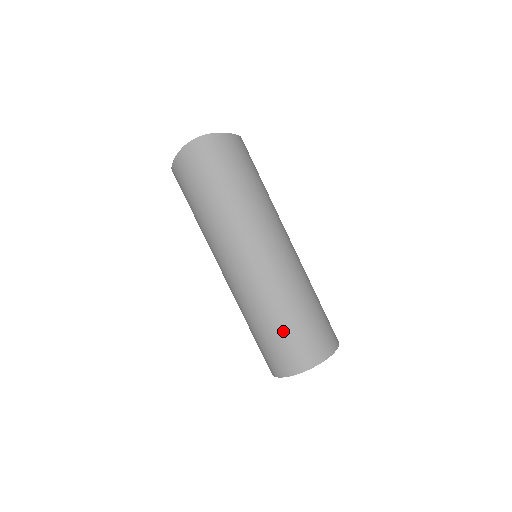
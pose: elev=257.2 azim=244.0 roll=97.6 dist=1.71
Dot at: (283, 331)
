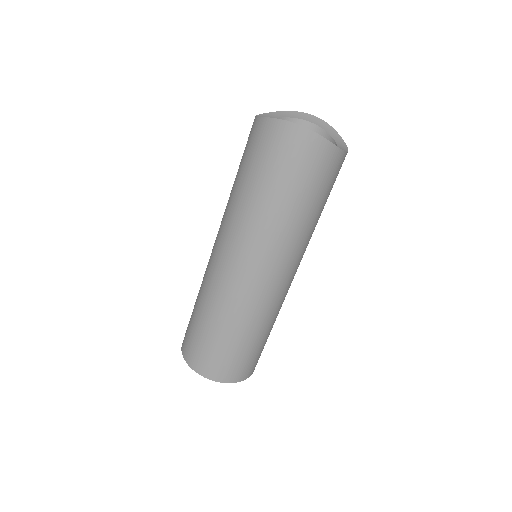
Dot at: (215, 340)
